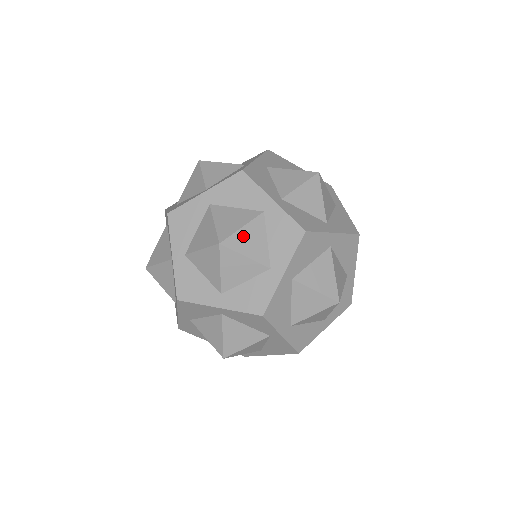
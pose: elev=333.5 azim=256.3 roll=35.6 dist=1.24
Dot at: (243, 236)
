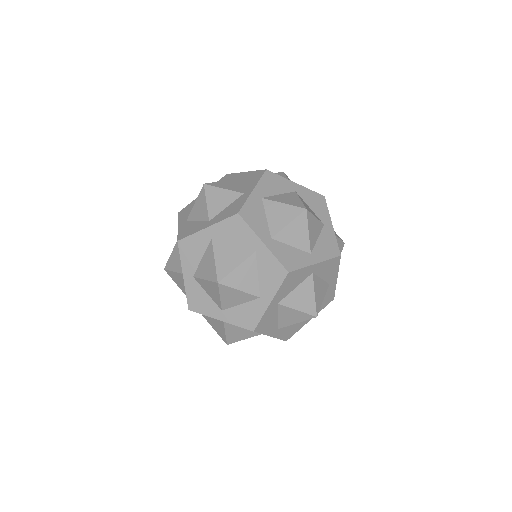
Dot at: (237, 274)
